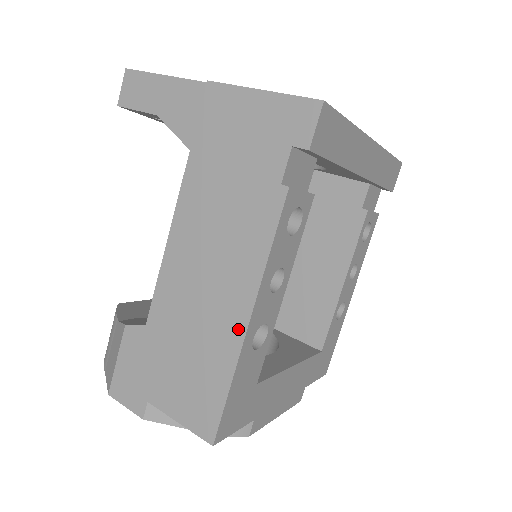
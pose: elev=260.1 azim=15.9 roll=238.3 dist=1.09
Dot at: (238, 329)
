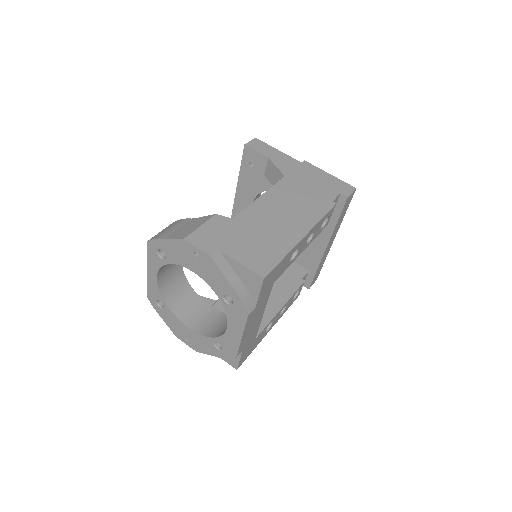
Dot at: (297, 237)
